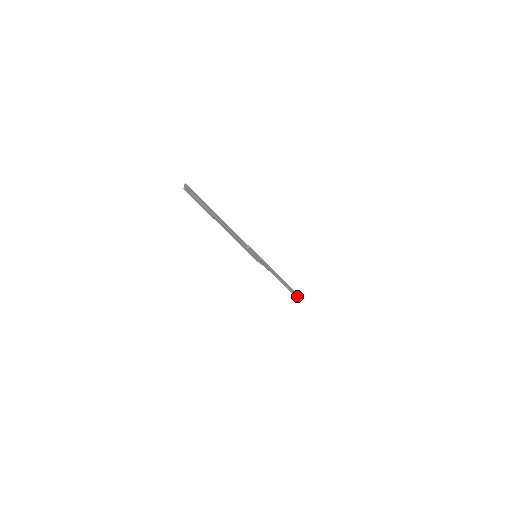
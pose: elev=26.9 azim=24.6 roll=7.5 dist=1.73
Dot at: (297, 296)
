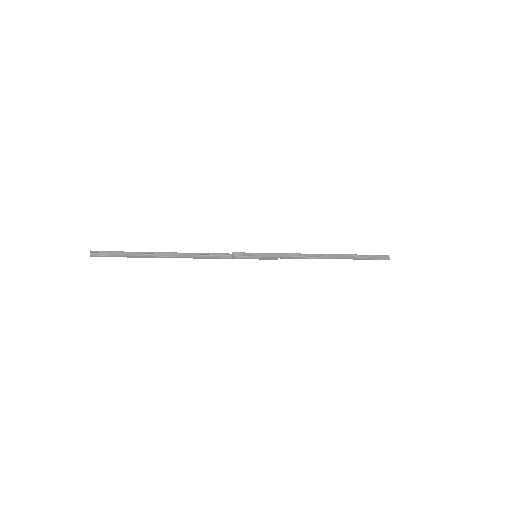
Dot at: (379, 258)
